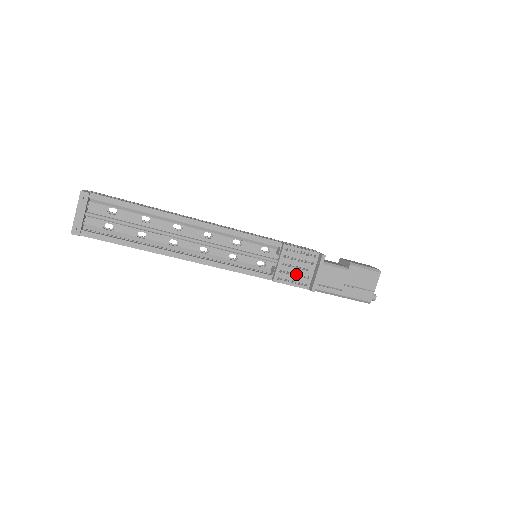
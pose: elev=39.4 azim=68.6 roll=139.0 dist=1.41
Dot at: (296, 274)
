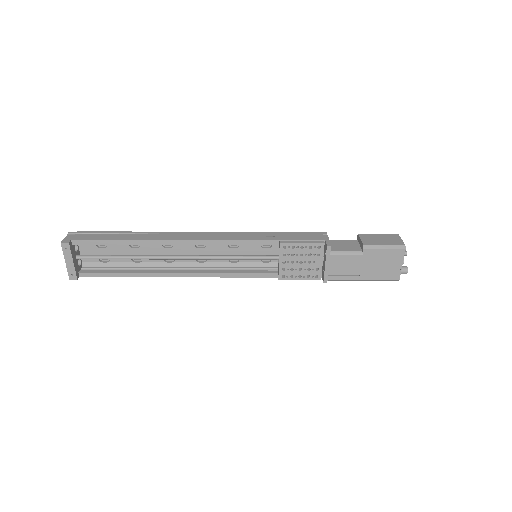
Dot at: (302, 268)
